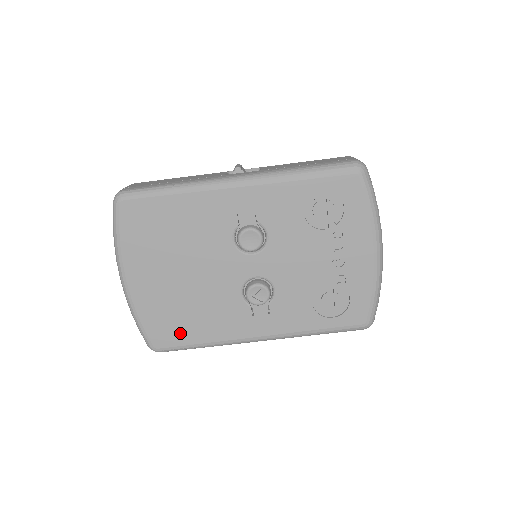
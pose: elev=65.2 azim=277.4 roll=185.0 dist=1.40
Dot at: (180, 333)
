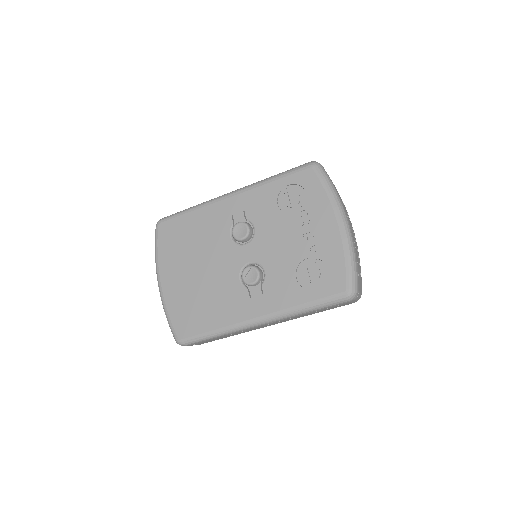
Dot at: (197, 322)
